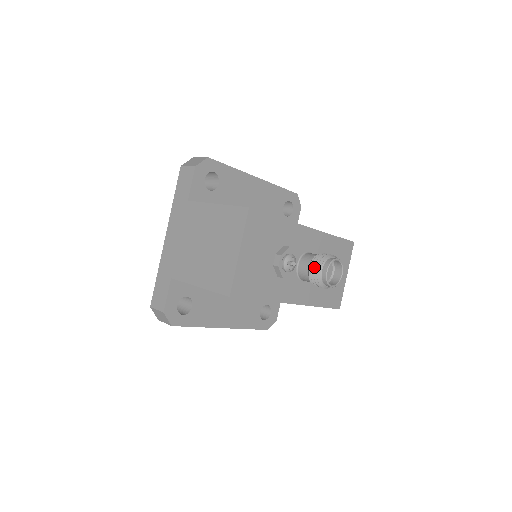
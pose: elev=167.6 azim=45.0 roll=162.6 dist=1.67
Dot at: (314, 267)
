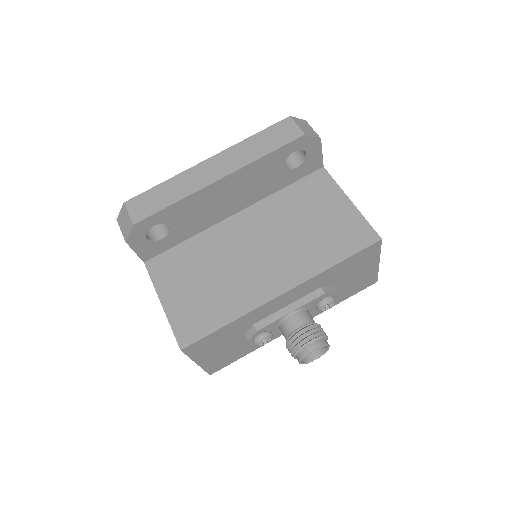
Dot at: occluded
